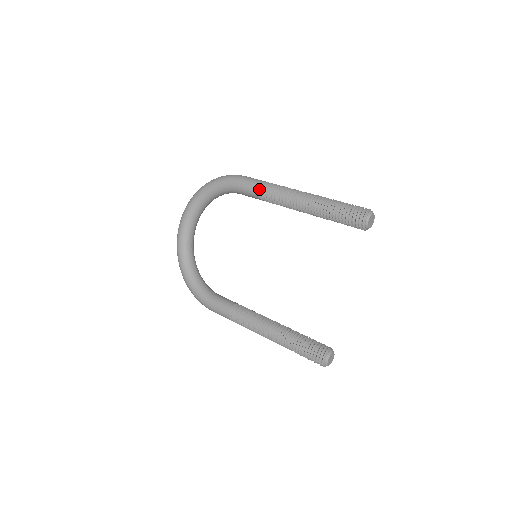
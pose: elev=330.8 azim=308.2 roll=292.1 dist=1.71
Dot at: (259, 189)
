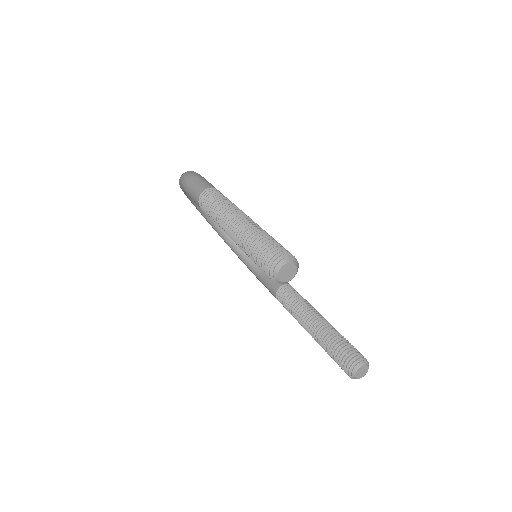
Dot at: (200, 207)
